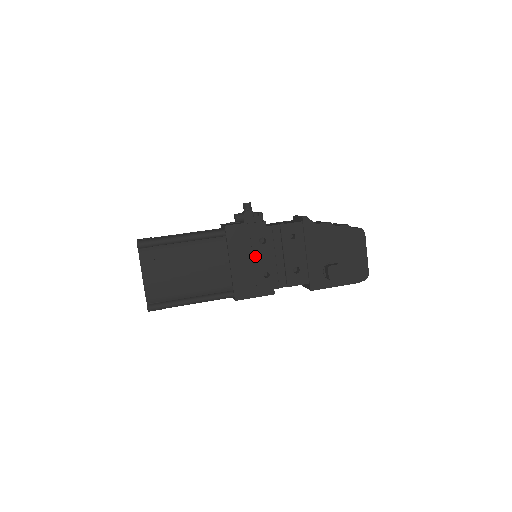
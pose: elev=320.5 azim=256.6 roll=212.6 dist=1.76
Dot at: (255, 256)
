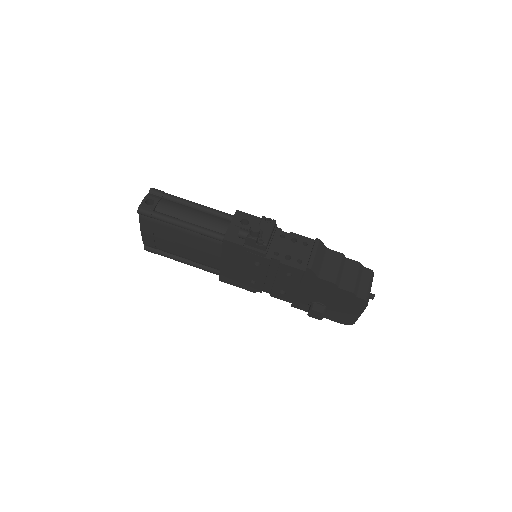
Dot at: (246, 268)
